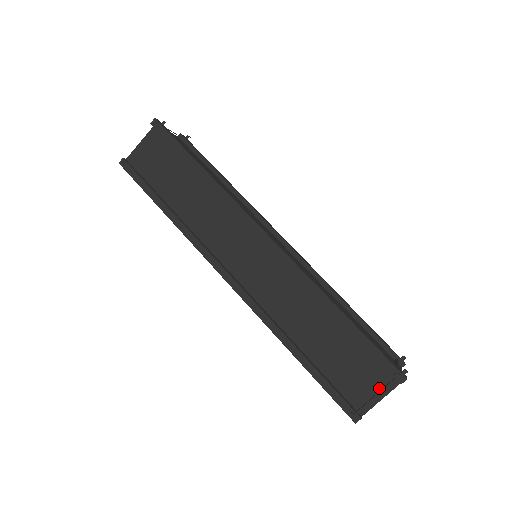
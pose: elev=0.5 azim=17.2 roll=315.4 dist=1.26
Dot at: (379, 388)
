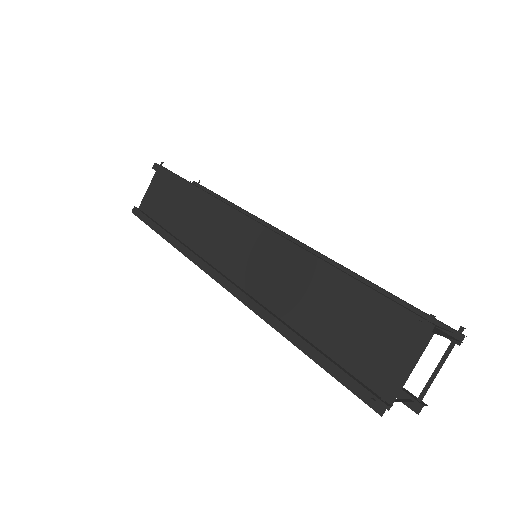
Dot at: (404, 355)
